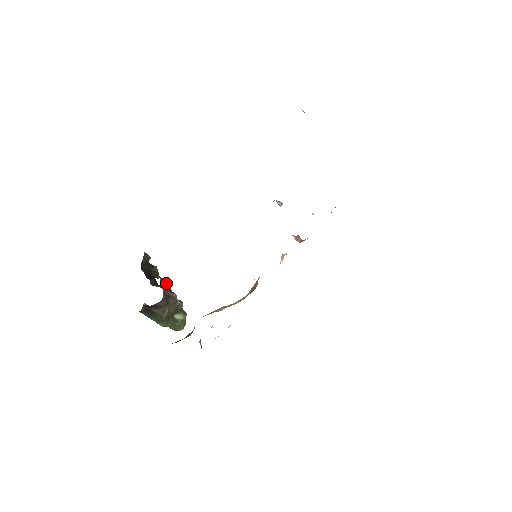
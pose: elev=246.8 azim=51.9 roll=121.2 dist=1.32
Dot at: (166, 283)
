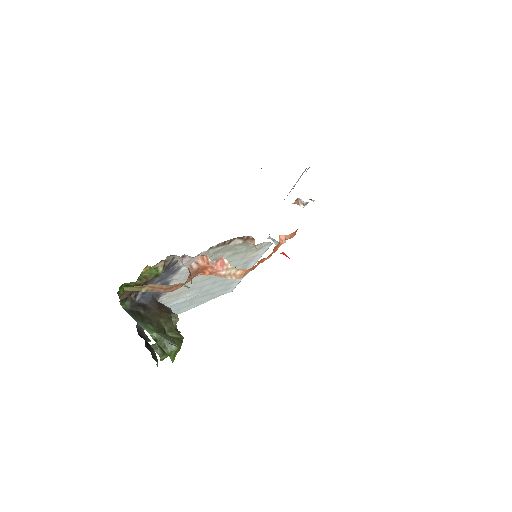
Dot at: occluded
